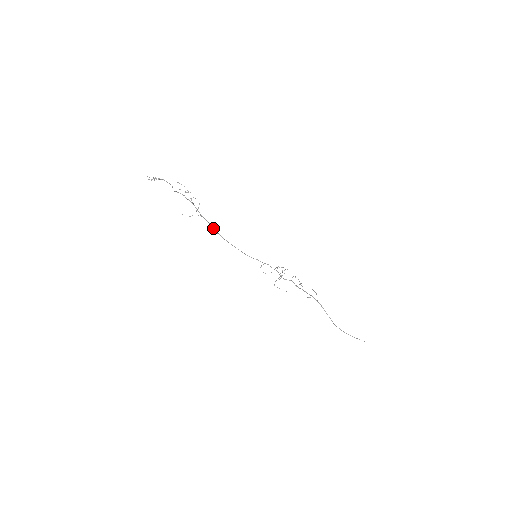
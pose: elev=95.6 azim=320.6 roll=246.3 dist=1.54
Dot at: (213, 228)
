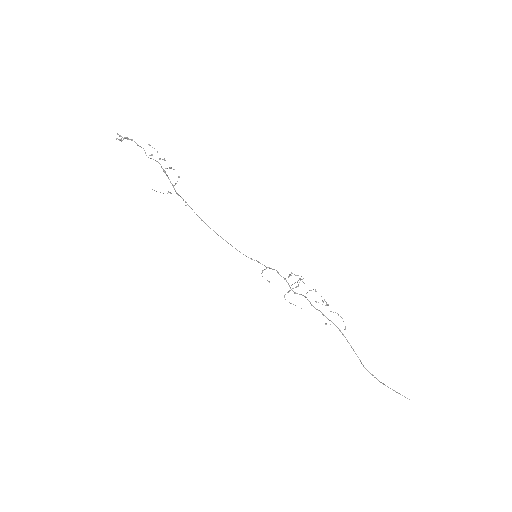
Dot at: (194, 212)
